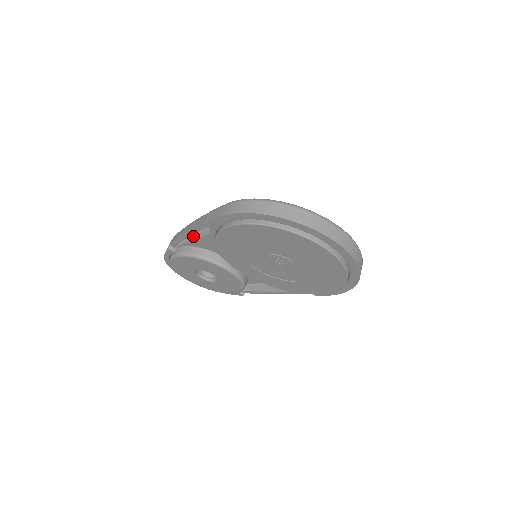
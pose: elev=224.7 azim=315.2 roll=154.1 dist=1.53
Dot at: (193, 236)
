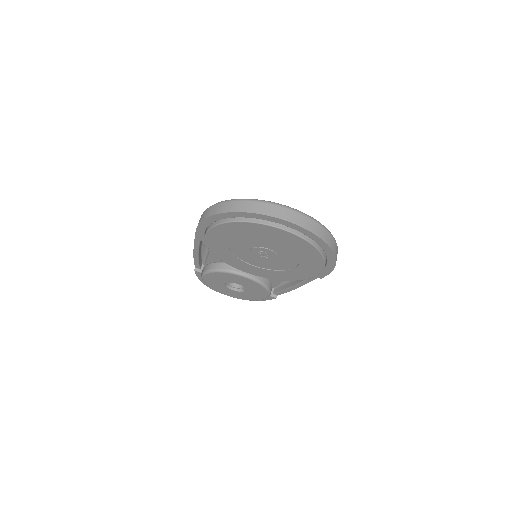
Dot at: (207, 254)
